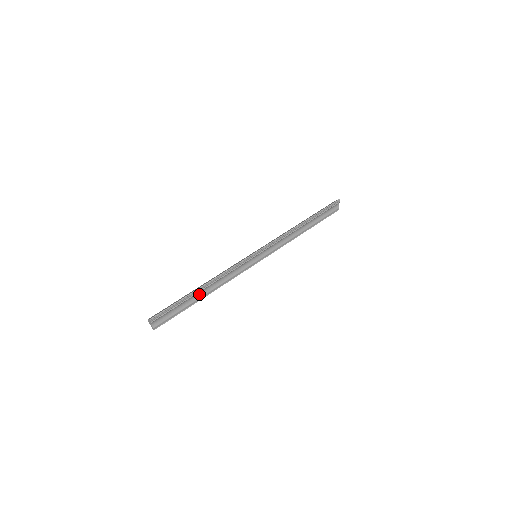
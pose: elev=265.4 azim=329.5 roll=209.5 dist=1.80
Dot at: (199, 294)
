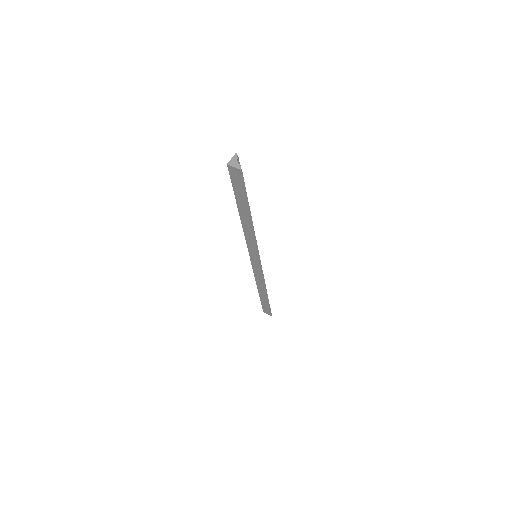
Dot at: occluded
